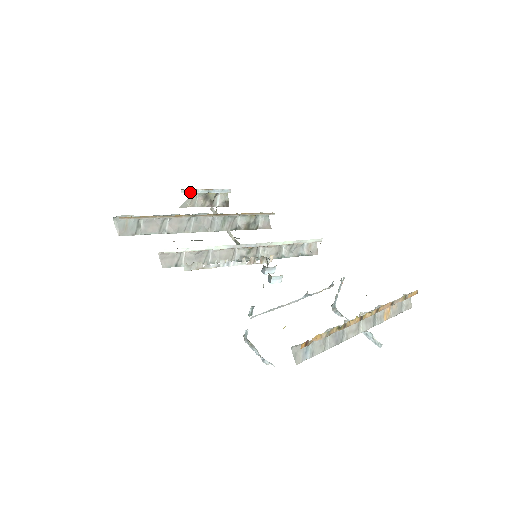
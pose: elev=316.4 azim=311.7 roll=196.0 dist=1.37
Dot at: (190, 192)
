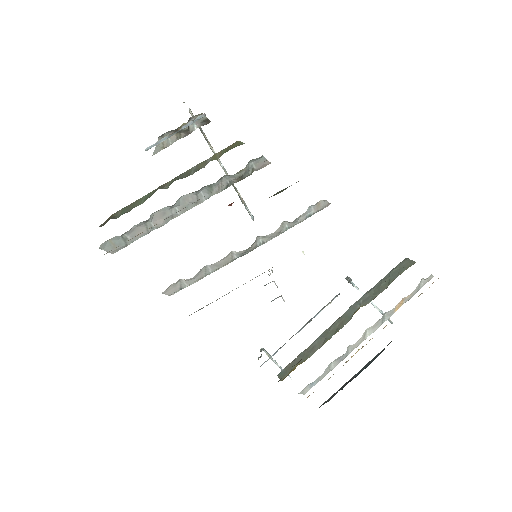
Dot at: (156, 144)
